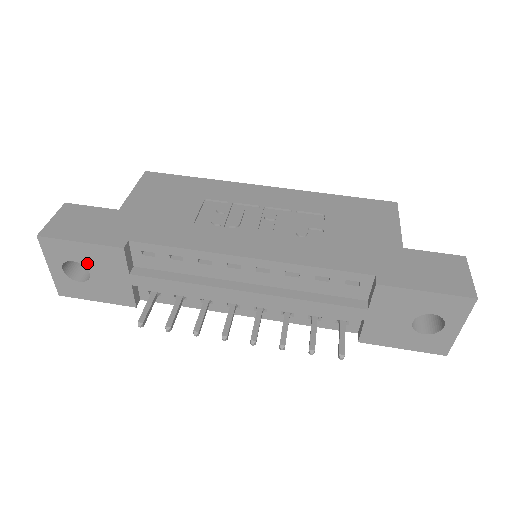
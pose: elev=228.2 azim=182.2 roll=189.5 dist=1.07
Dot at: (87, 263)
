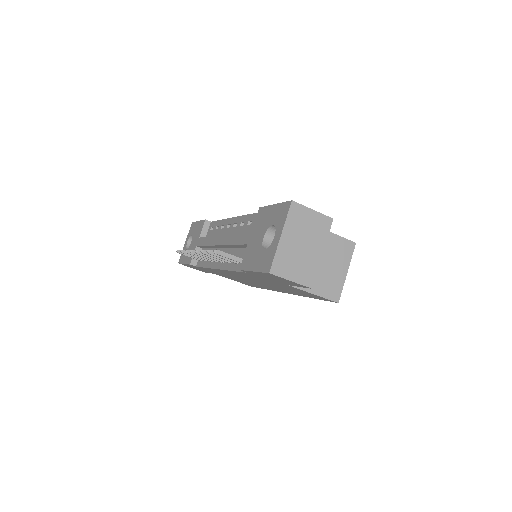
Dot at: (194, 235)
